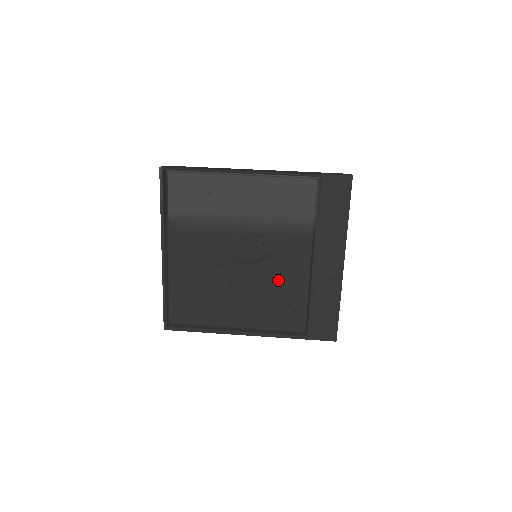
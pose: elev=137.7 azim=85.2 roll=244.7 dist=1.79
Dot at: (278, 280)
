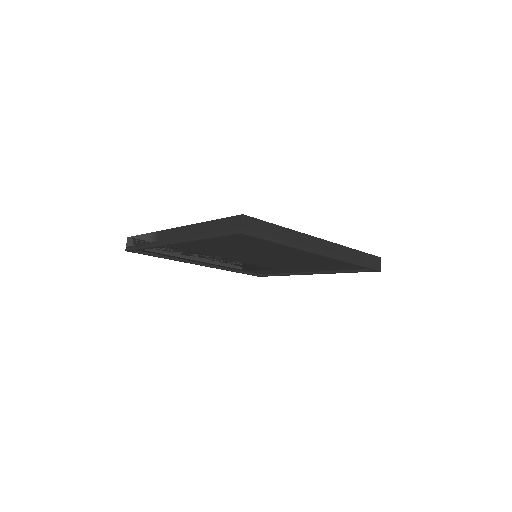
Dot at: occluded
